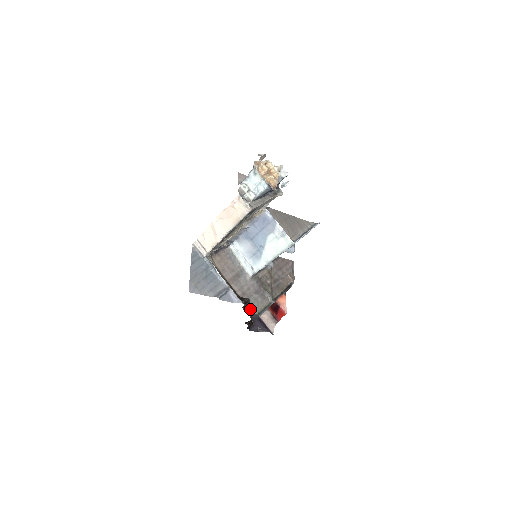
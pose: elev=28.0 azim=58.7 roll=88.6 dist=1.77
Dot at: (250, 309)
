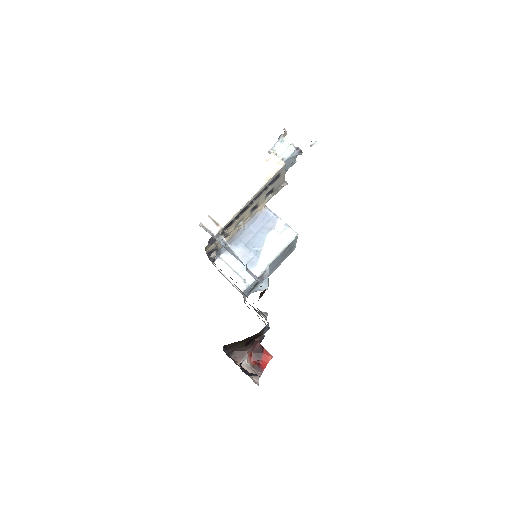
Dot at: occluded
